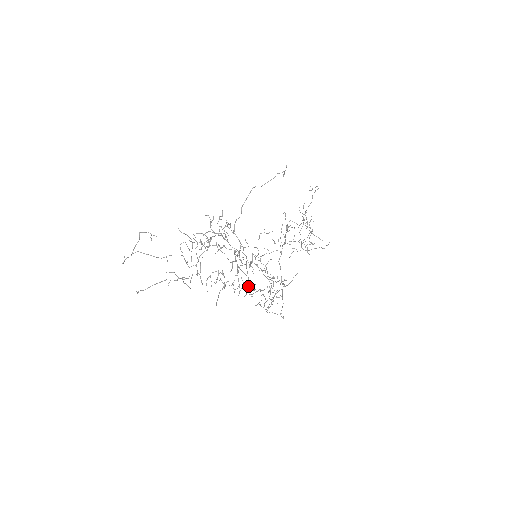
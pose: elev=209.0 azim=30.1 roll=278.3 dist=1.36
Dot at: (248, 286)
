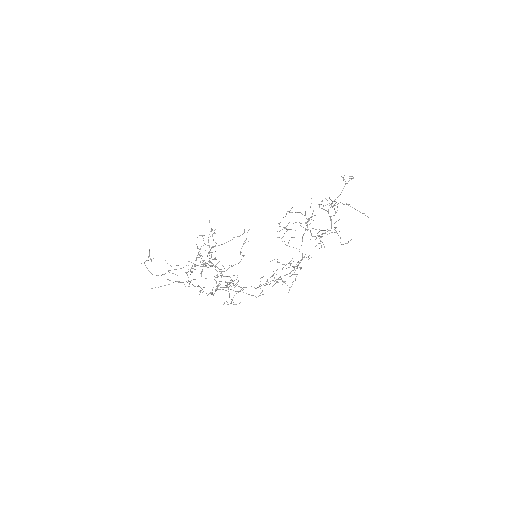
Dot at: (229, 295)
